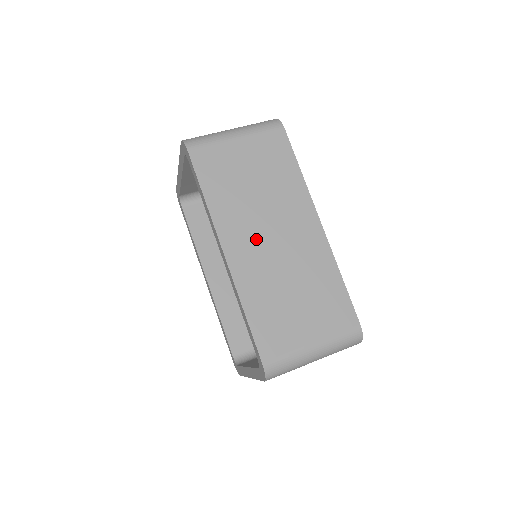
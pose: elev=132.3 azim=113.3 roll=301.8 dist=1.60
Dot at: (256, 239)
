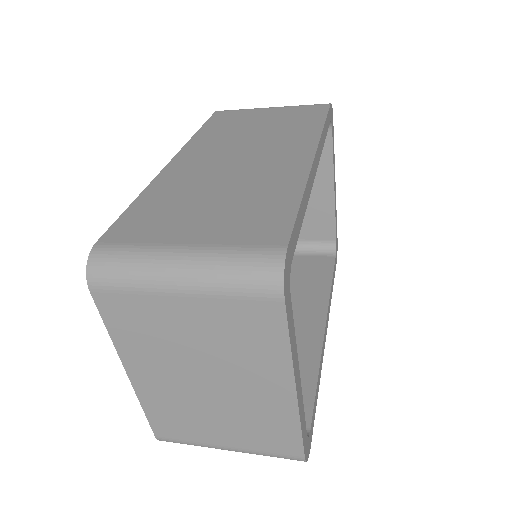
Dot at: (218, 156)
